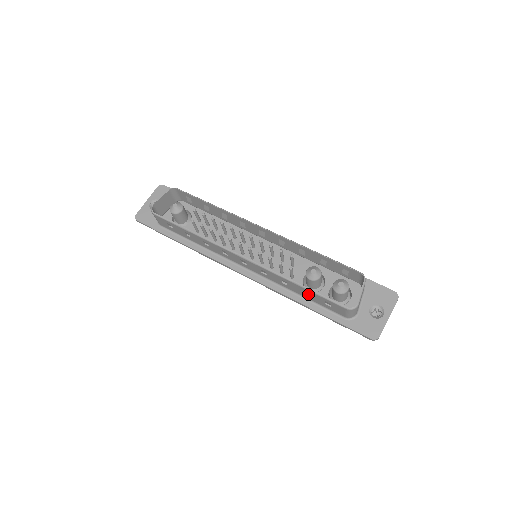
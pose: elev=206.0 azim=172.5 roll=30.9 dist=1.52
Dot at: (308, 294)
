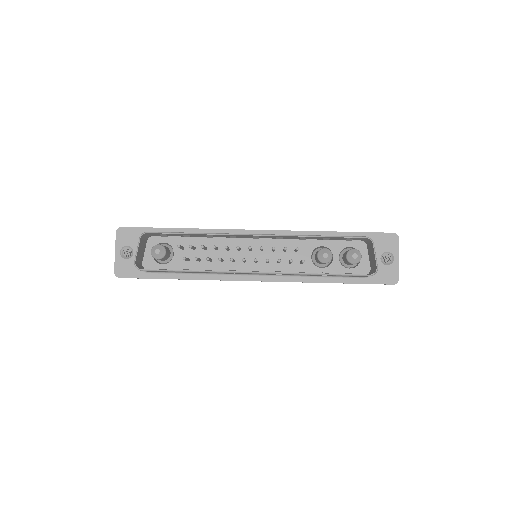
Dot at: occluded
